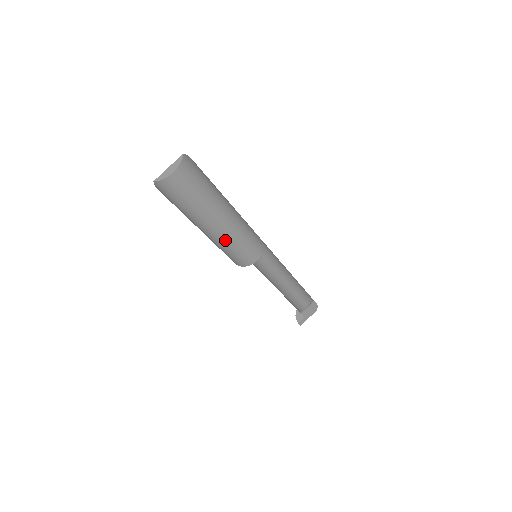
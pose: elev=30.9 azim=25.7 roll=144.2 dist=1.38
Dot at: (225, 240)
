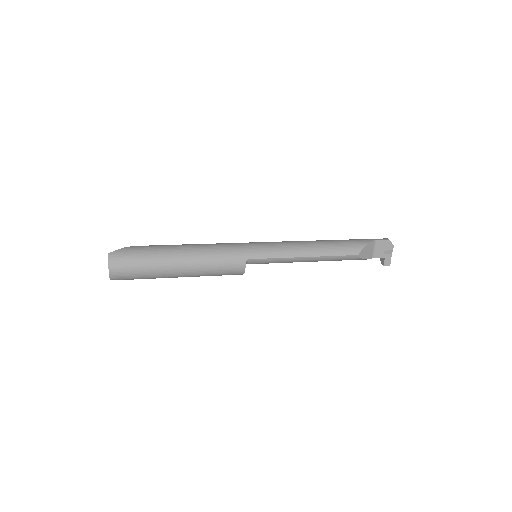
Dot at: (199, 273)
